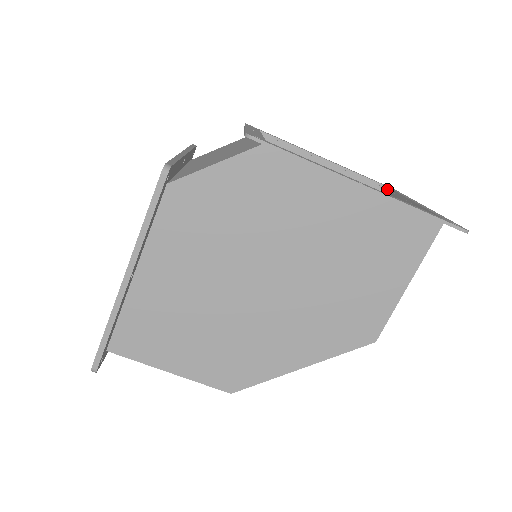
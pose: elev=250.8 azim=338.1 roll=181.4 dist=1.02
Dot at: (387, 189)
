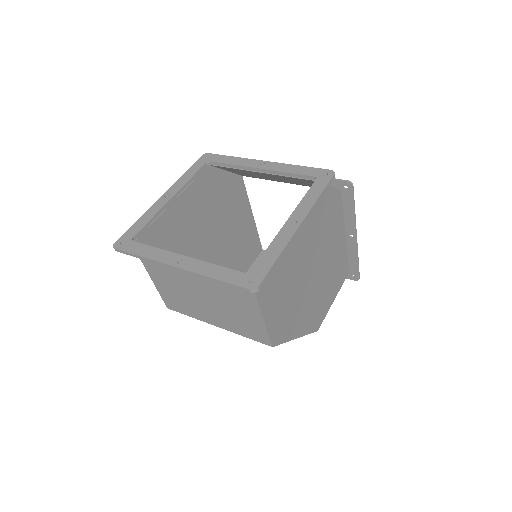
Dot at: occluded
